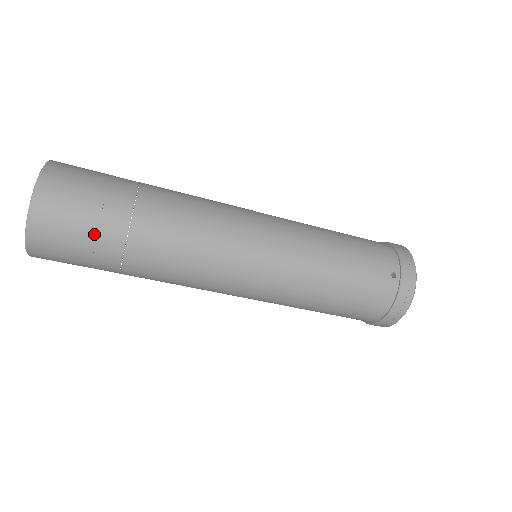
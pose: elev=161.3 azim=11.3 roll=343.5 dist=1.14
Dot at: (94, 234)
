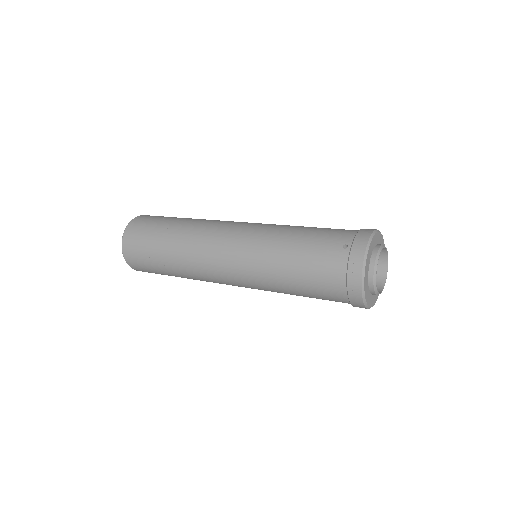
Dot at: (148, 244)
